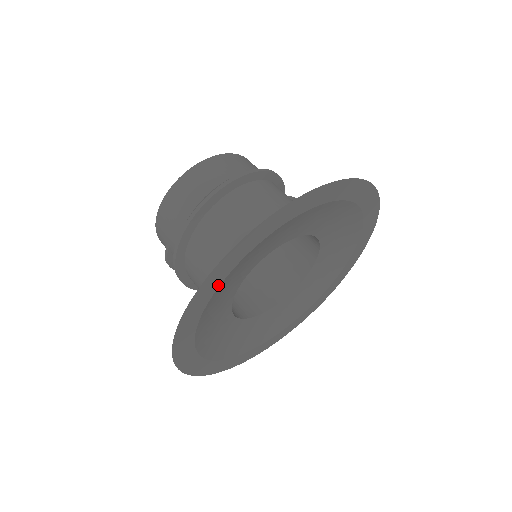
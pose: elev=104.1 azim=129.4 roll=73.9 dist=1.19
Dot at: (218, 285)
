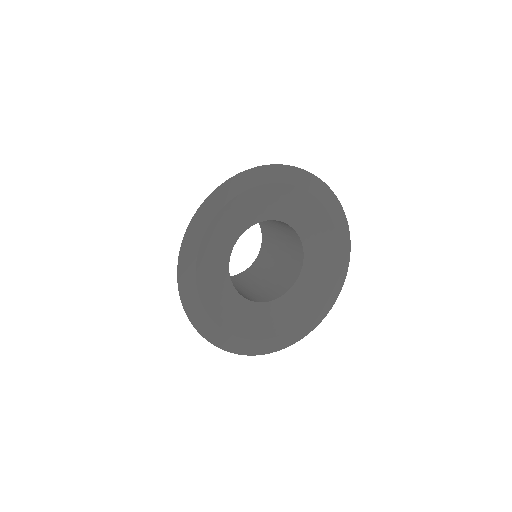
Dot at: (200, 241)
